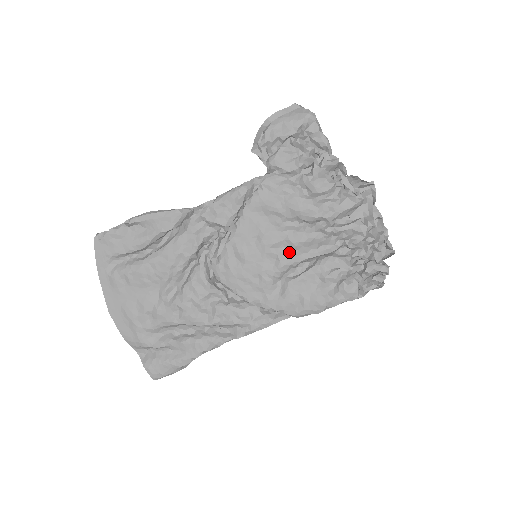
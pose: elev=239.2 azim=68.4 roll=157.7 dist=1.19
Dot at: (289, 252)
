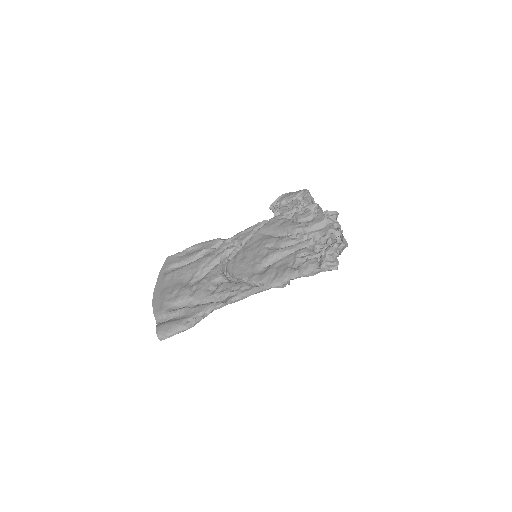
Dot at: (276, 248)
